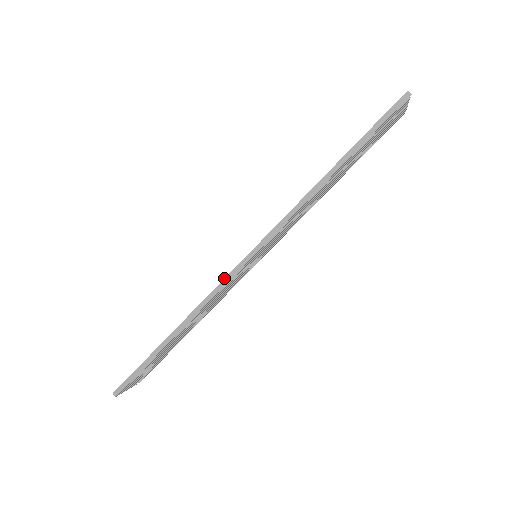
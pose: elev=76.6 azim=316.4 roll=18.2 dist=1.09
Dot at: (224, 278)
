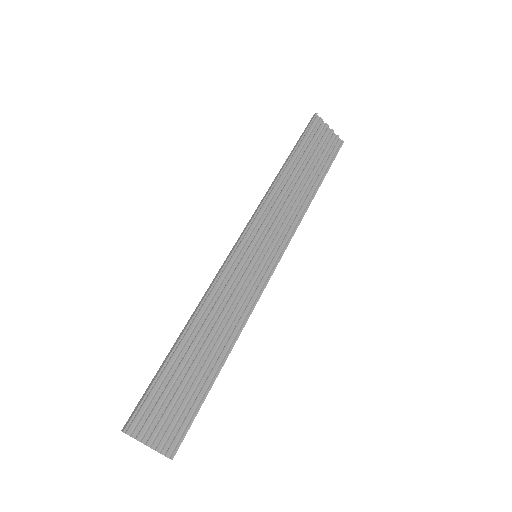
Dot at: (221, 267)
